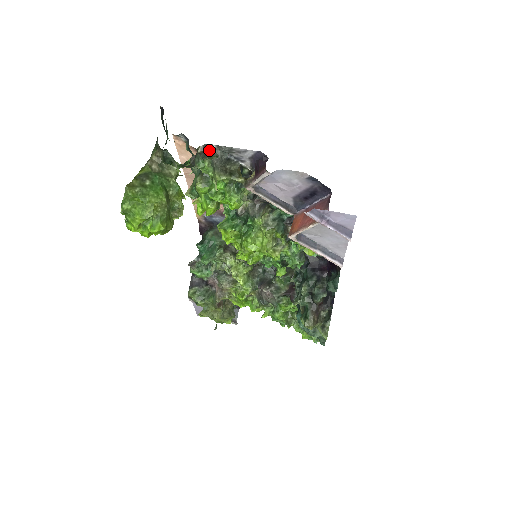
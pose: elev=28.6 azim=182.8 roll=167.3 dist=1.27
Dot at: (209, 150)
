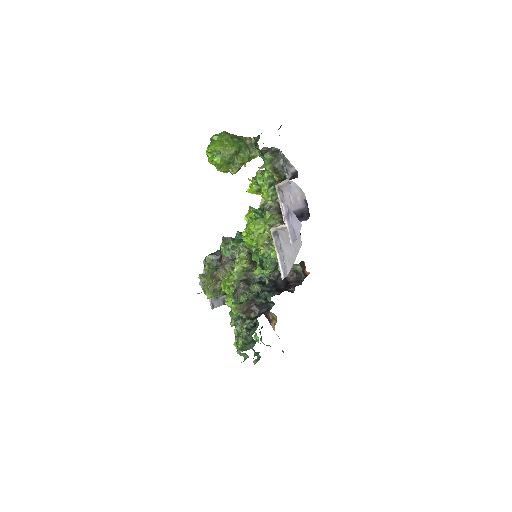
Dot at: (277, 153)
